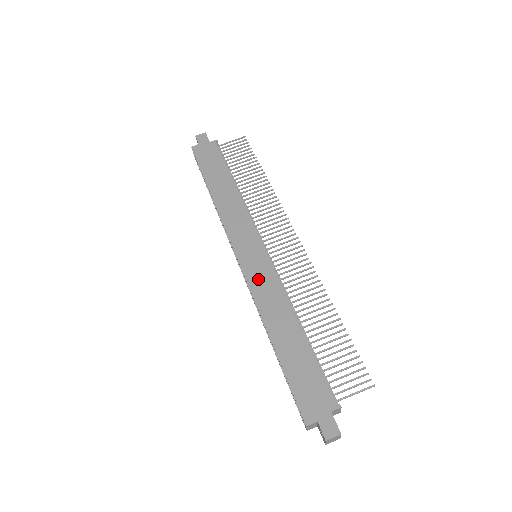
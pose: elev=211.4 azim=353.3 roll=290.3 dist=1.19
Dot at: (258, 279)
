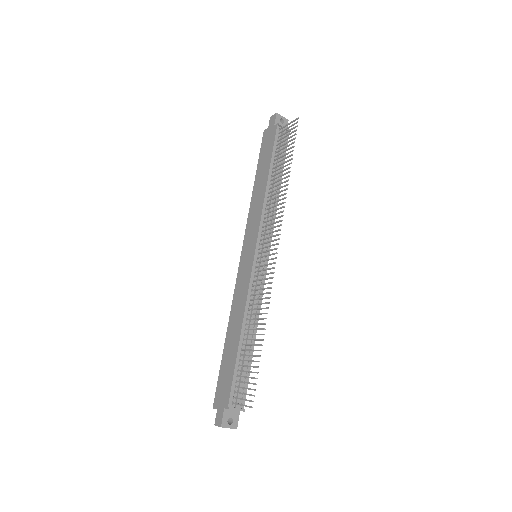
Dot at: (241, 280)
